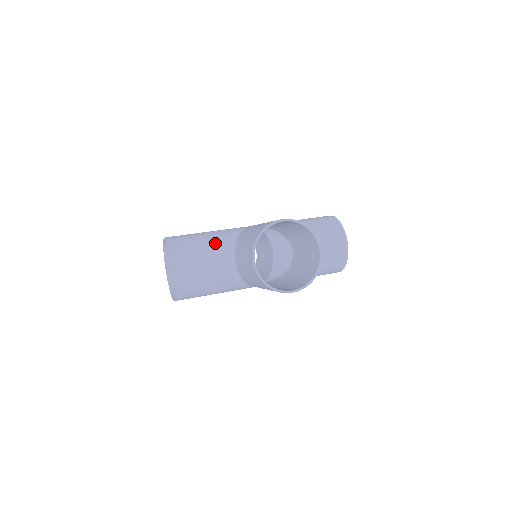
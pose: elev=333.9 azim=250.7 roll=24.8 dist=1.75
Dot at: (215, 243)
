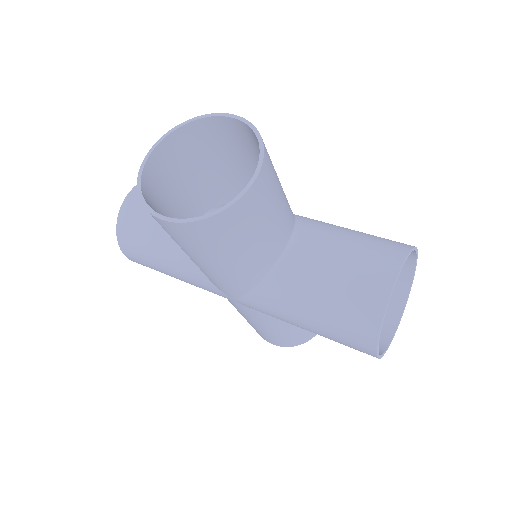
Dot at: occluded
